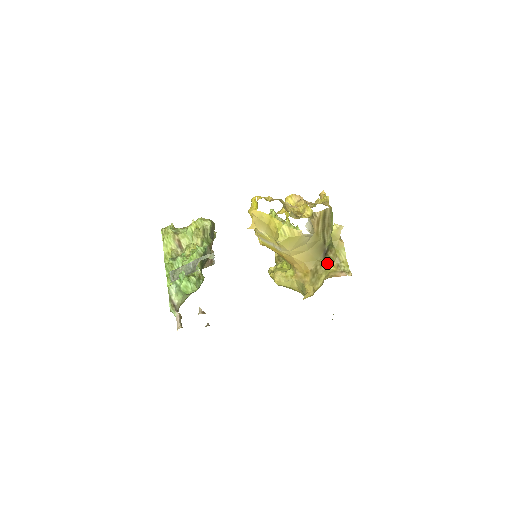
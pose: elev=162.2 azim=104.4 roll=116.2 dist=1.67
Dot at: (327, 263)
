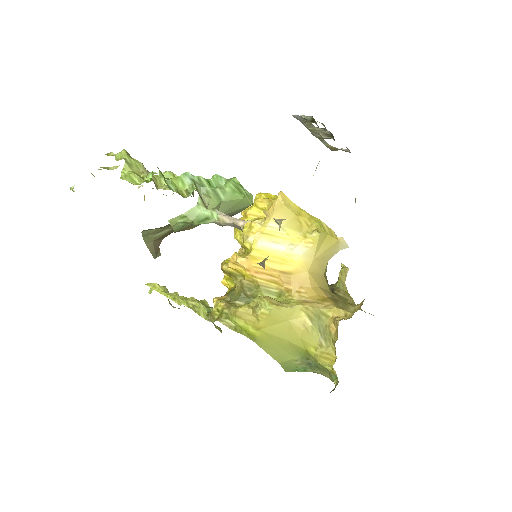
Dot at: (342, 298)
